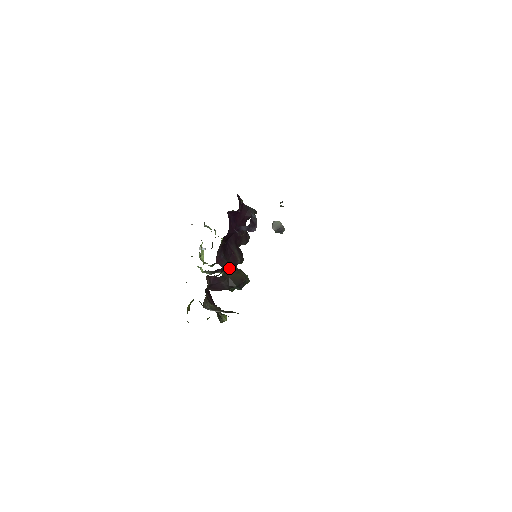
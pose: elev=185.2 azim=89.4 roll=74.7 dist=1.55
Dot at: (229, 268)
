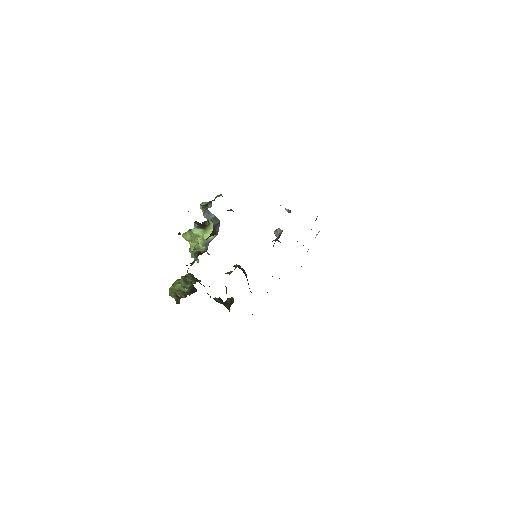
Dot at: occluded
